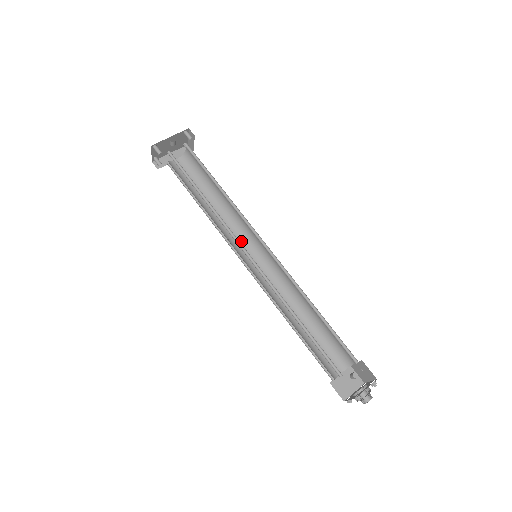
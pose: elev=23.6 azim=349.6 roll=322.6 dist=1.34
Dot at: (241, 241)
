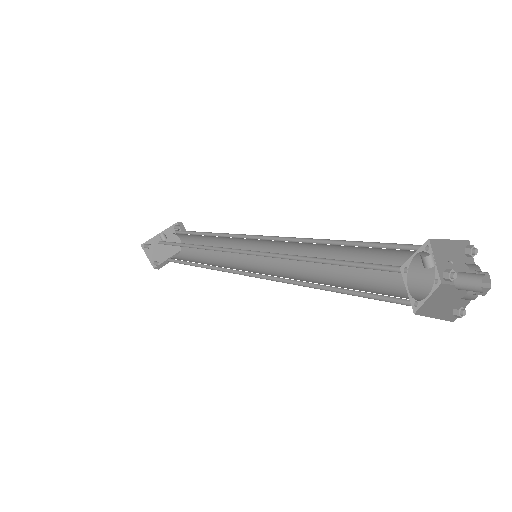
Dot at: (245, 265)
